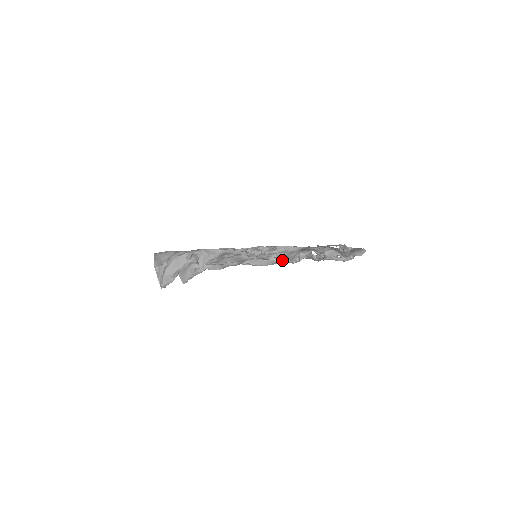
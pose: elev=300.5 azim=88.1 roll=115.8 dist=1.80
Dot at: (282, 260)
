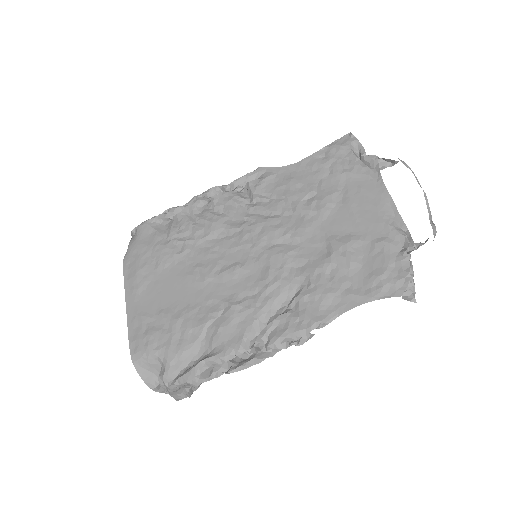
Dot at: occluded
